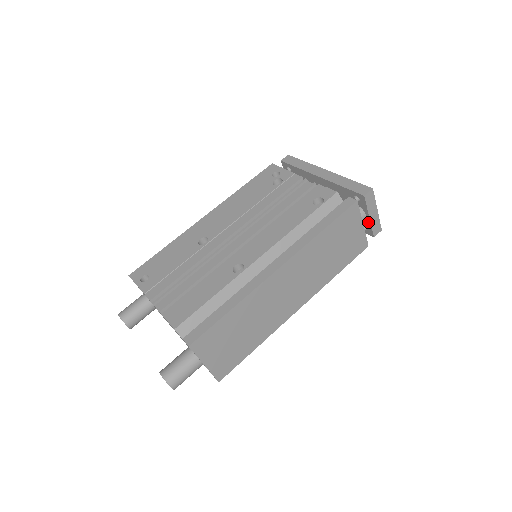
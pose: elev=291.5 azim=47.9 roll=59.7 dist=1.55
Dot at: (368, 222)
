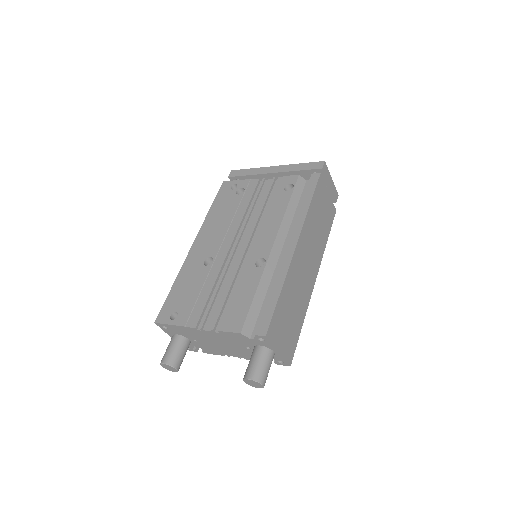
Dot at: (329, 191)
